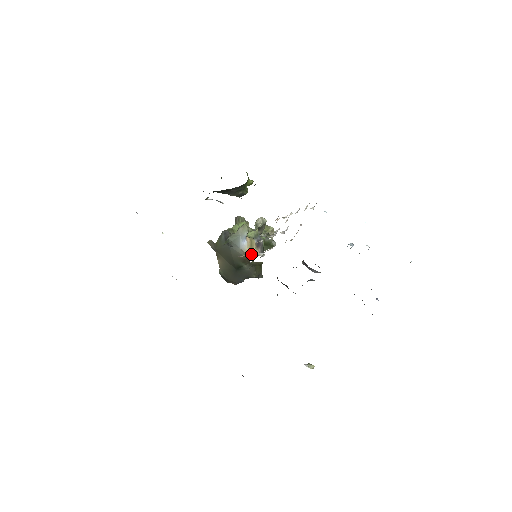
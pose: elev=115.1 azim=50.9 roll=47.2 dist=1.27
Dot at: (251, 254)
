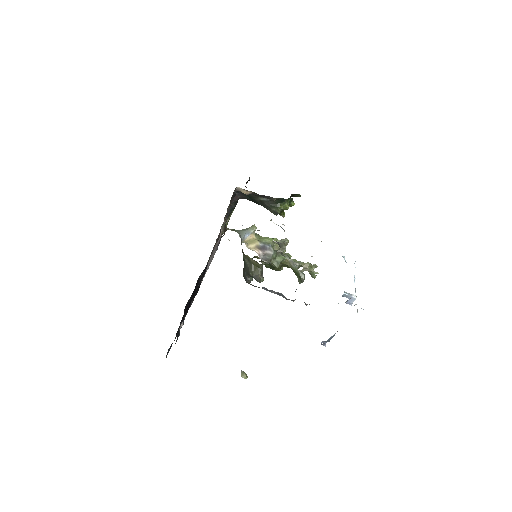
Dot at: occluded
